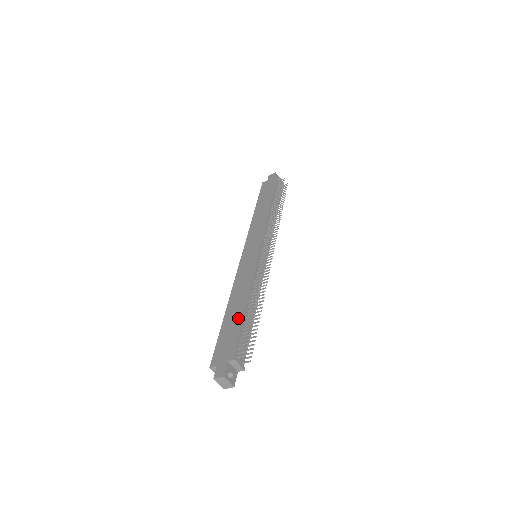
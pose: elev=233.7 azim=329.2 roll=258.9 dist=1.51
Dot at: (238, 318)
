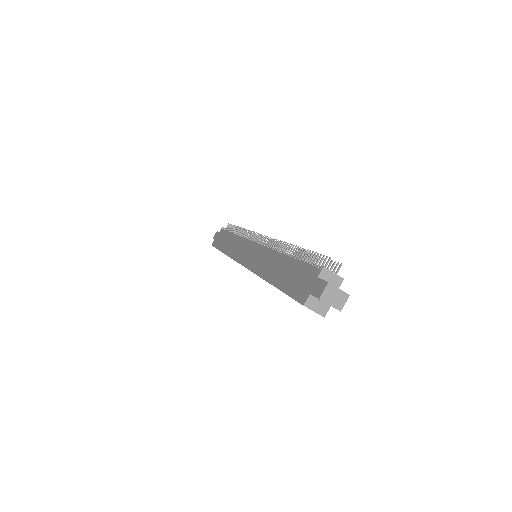
Dot at: (288, 264)
